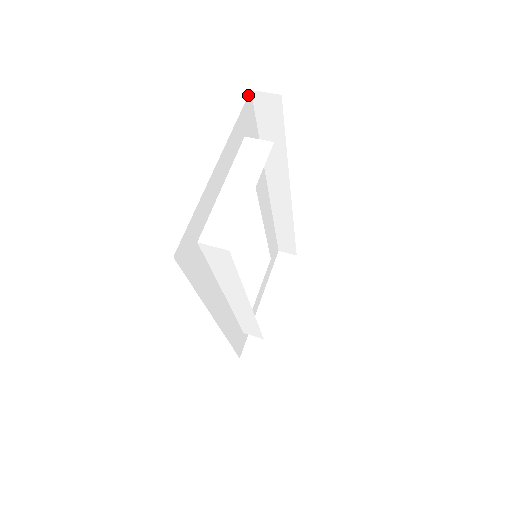
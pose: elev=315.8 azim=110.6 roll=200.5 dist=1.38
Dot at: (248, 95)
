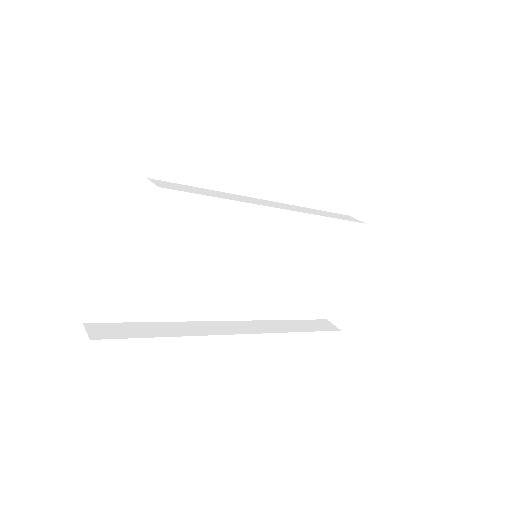
Dot at: (119, 145)
